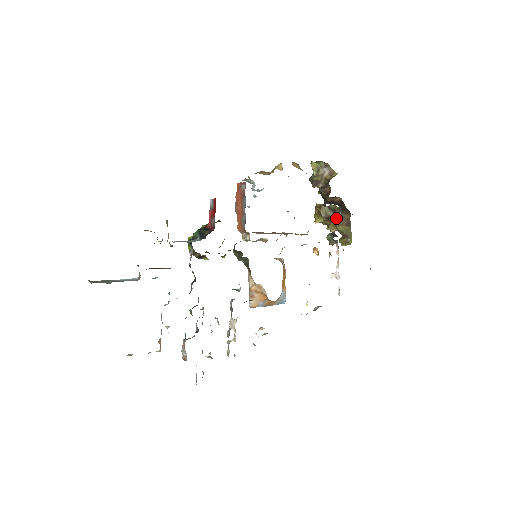
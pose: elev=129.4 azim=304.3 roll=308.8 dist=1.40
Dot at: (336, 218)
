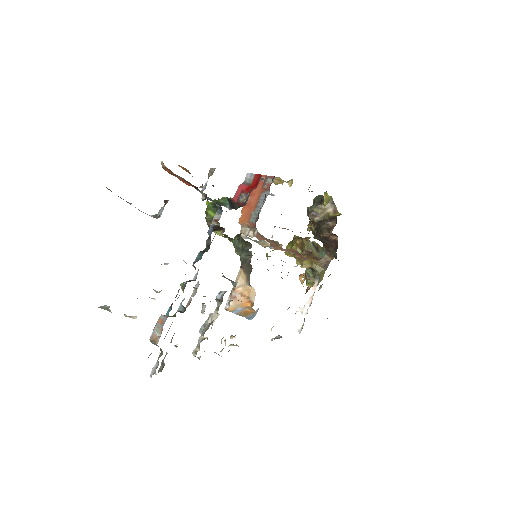
Dot at: (318, 256)
